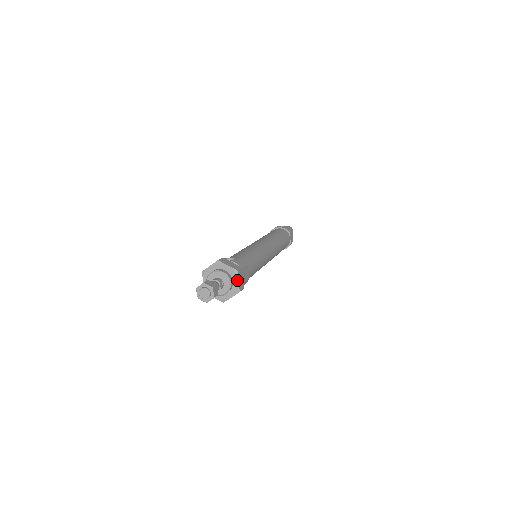
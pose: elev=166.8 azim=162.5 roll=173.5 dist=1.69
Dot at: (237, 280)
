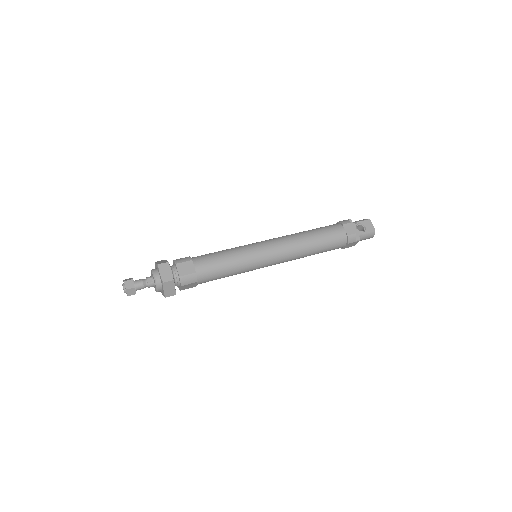
Dot at: (159, 273)
